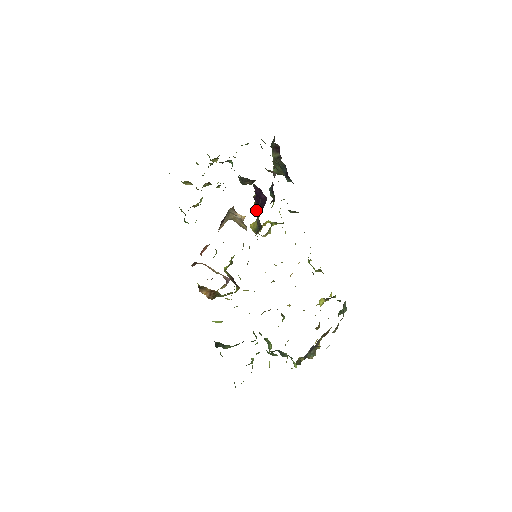
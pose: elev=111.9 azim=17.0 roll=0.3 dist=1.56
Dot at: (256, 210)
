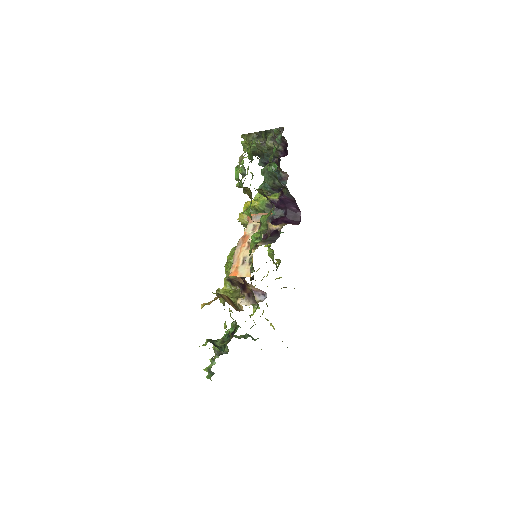
Dot at: (288, 222)
